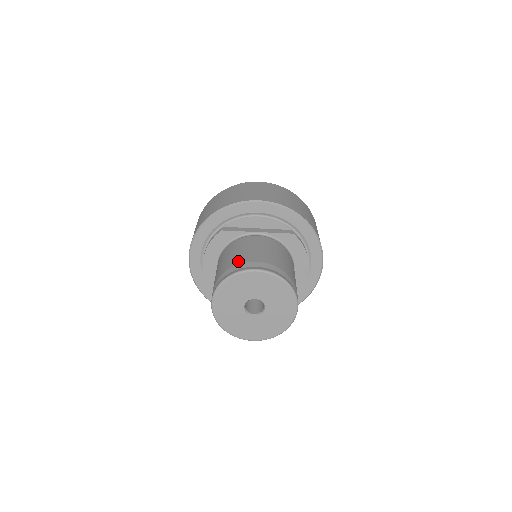
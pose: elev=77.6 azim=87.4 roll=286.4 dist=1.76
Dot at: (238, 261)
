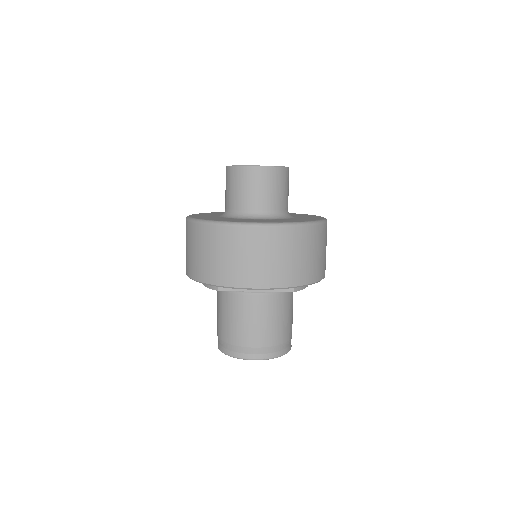
Dot at: (238, 341)
